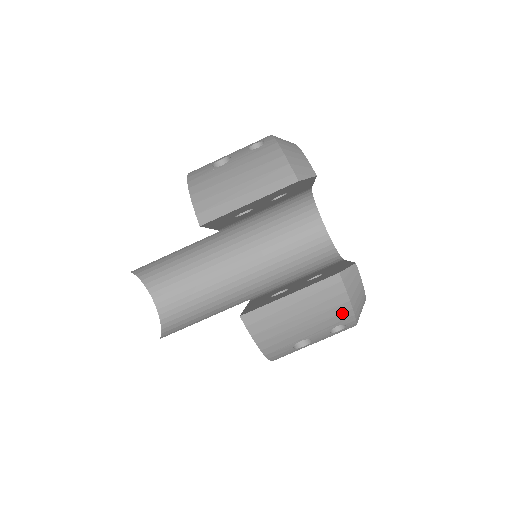
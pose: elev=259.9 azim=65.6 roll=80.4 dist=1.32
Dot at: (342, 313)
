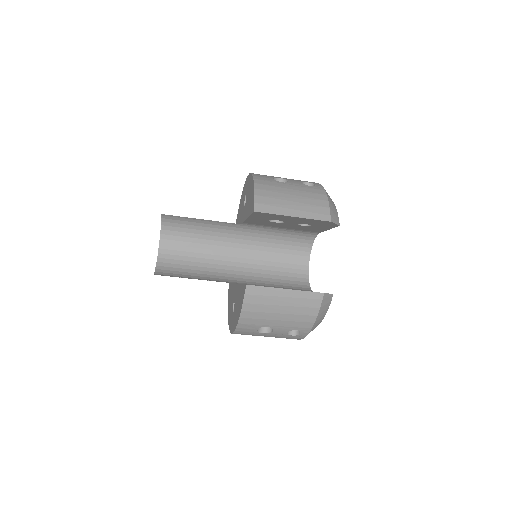
Dot at: (306, 322)
